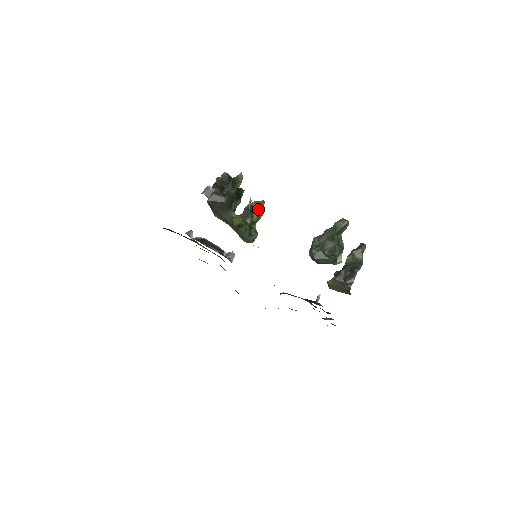
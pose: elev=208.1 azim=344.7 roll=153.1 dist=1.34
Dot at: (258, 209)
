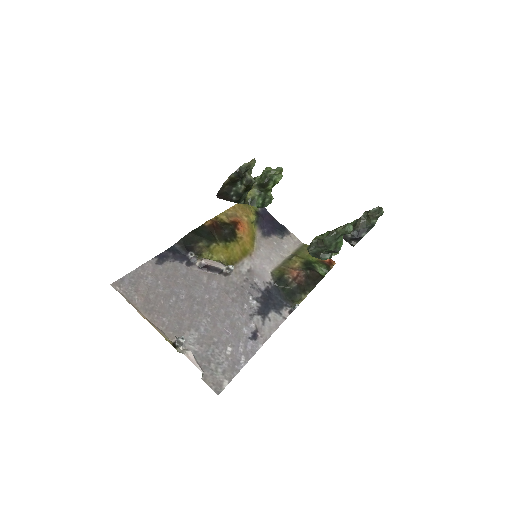
Dot at: (275, 176)
